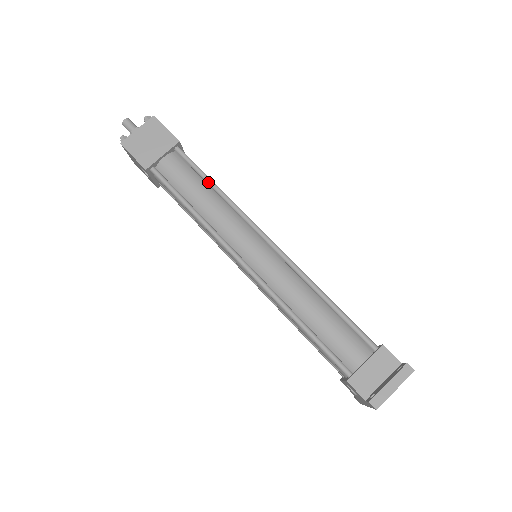
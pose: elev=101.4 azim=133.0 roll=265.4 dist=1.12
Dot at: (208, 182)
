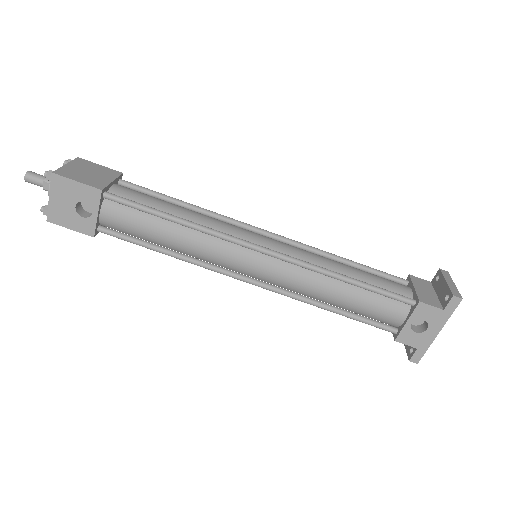
Dot at: (175, 200)
